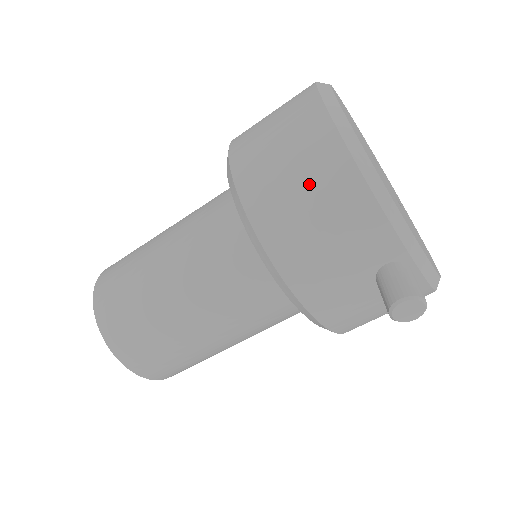
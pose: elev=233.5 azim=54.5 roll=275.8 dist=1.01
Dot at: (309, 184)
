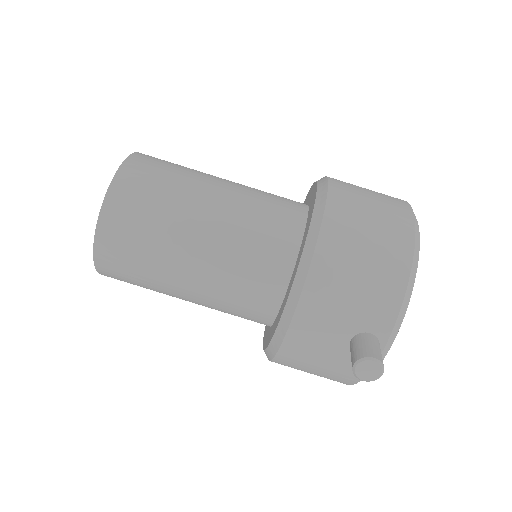
Dot at: (377, 244)
